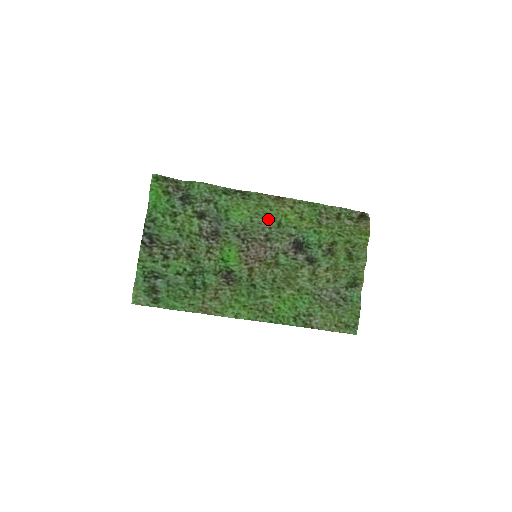
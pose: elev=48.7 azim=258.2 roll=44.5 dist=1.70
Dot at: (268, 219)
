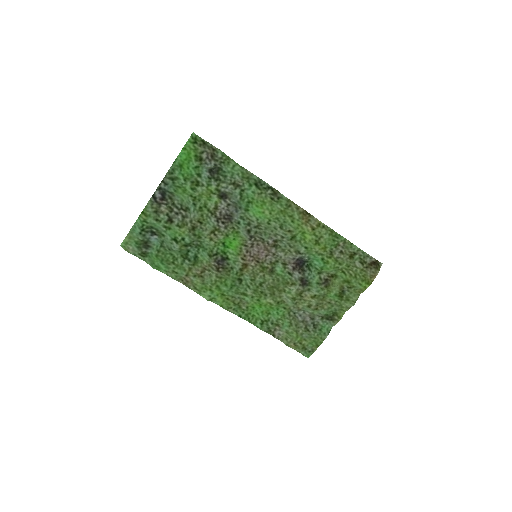
Dot at: (285, 228)
